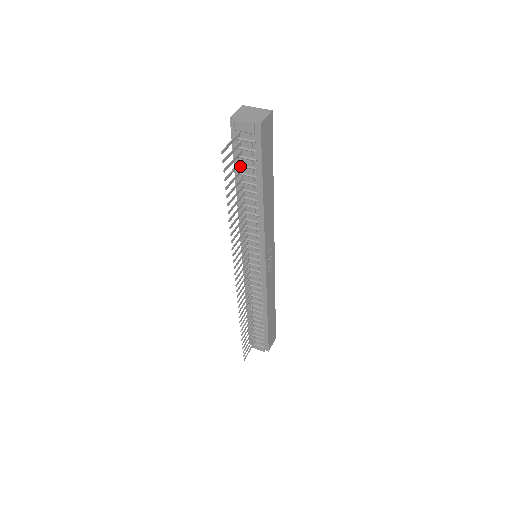
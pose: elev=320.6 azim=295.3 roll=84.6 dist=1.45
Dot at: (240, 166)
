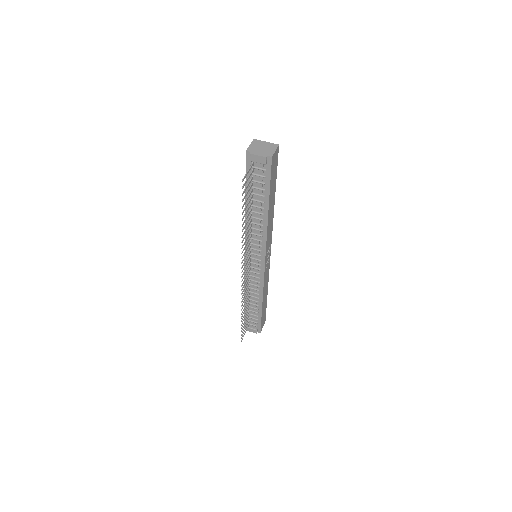
Dot at: (251, 187)
